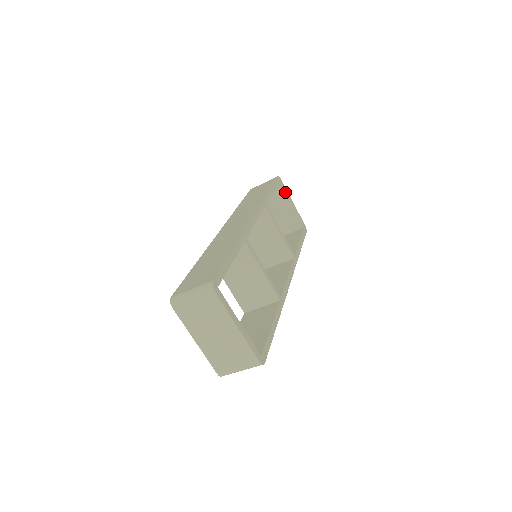
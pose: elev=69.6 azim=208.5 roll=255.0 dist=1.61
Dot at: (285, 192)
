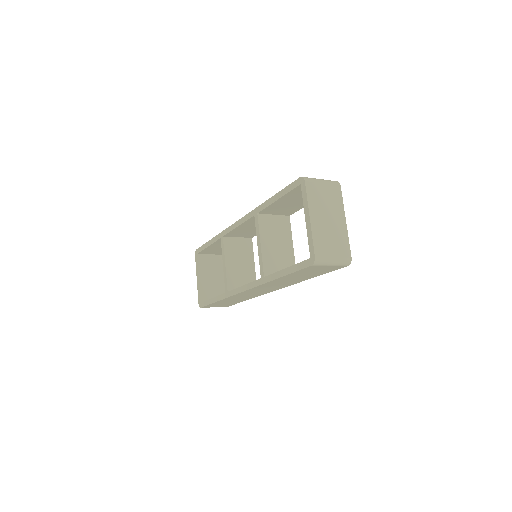
Dot at: occluded
